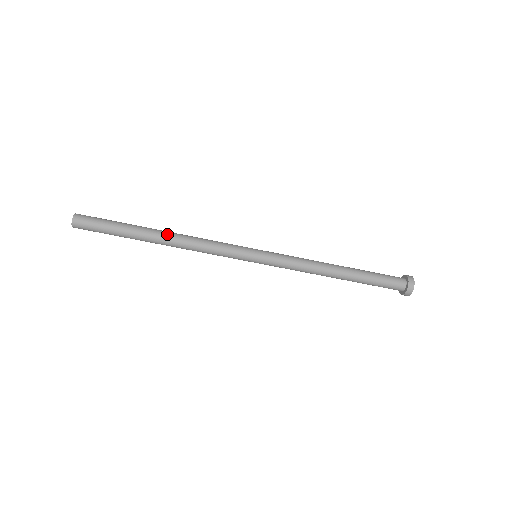
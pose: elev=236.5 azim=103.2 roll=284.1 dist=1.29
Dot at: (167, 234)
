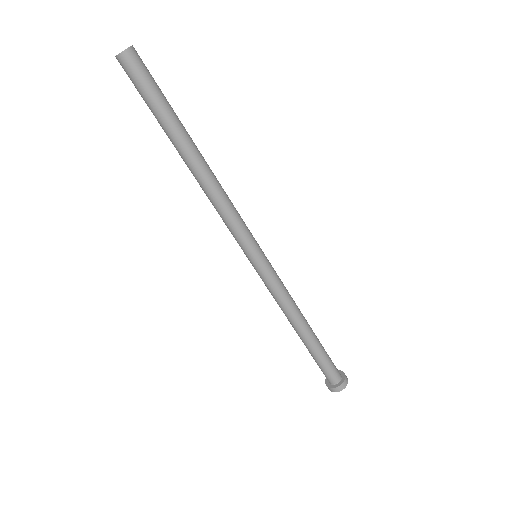
Dot at: (204, 161)
